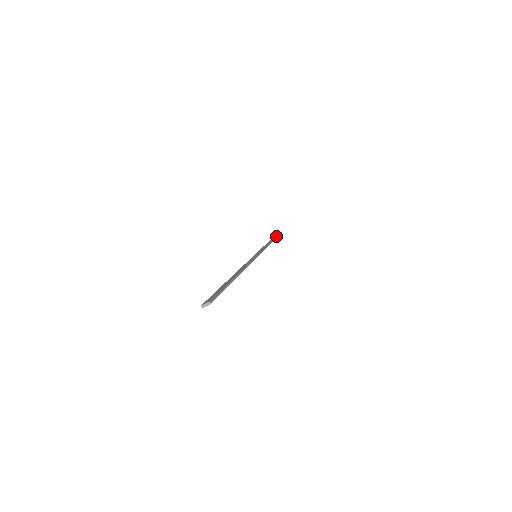
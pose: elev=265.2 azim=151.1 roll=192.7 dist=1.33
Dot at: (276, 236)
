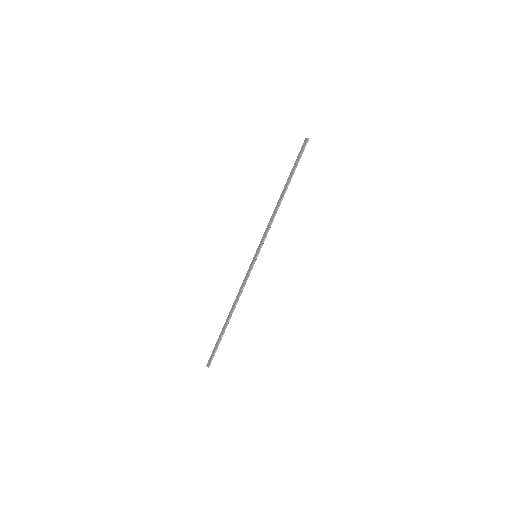
Dot at: (293, 172)
